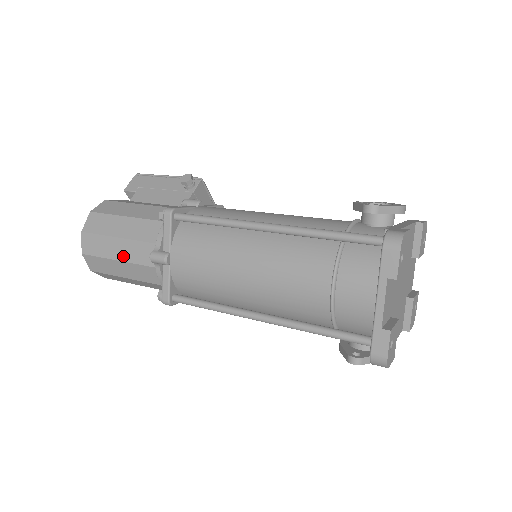
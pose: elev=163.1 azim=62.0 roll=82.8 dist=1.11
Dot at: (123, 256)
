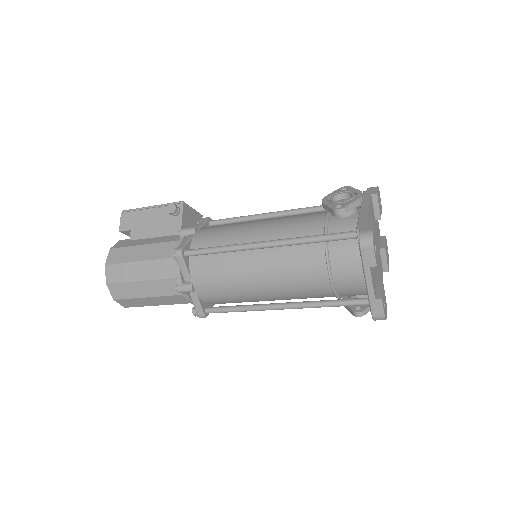
Dot at: (151, 293)
